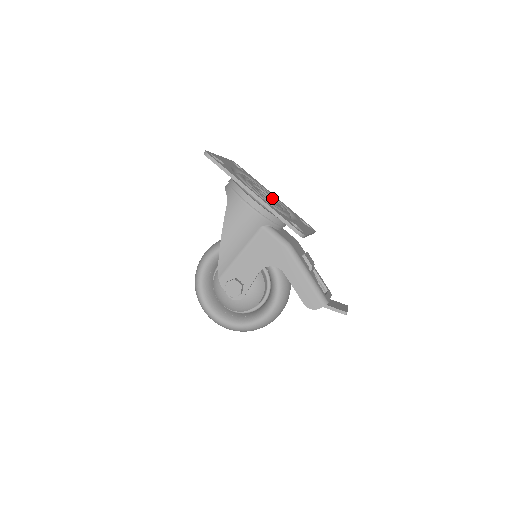
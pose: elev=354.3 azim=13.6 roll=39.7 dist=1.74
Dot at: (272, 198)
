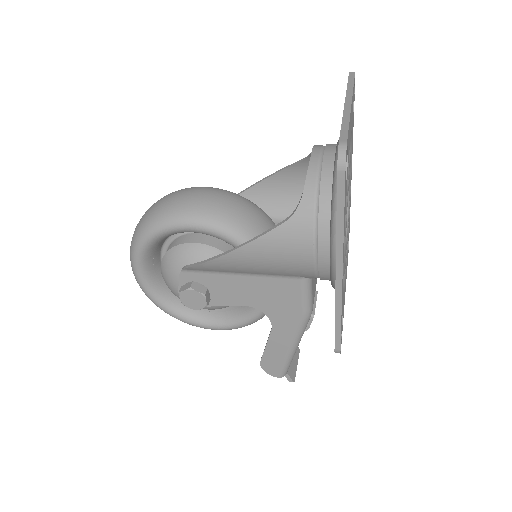
Dot at: occluded
